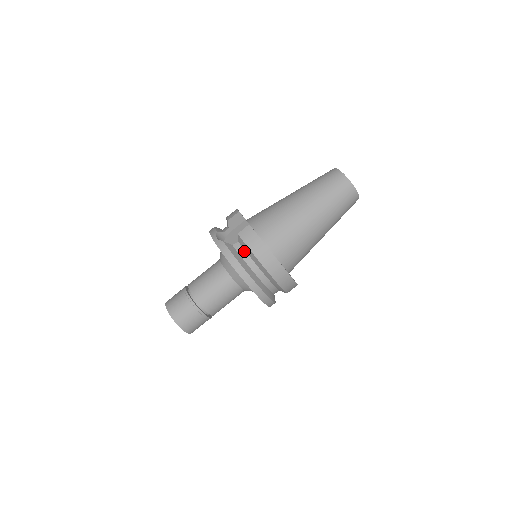
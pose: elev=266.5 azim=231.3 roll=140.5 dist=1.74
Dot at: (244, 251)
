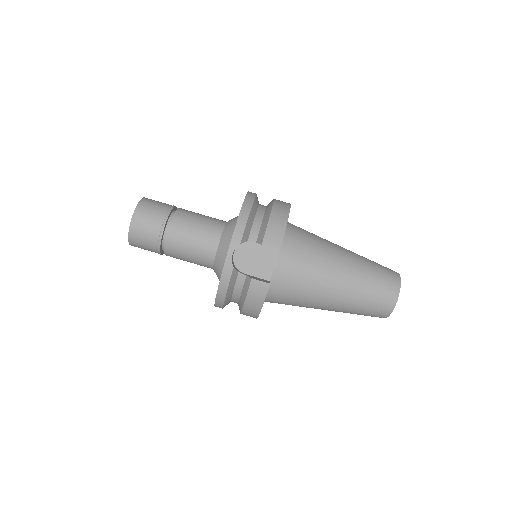
Dot at: (242, 287)
